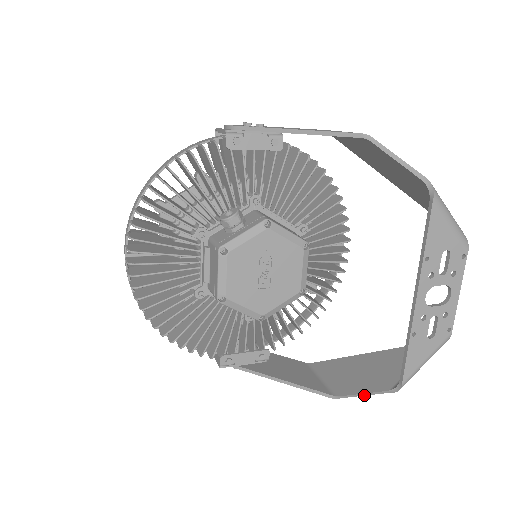
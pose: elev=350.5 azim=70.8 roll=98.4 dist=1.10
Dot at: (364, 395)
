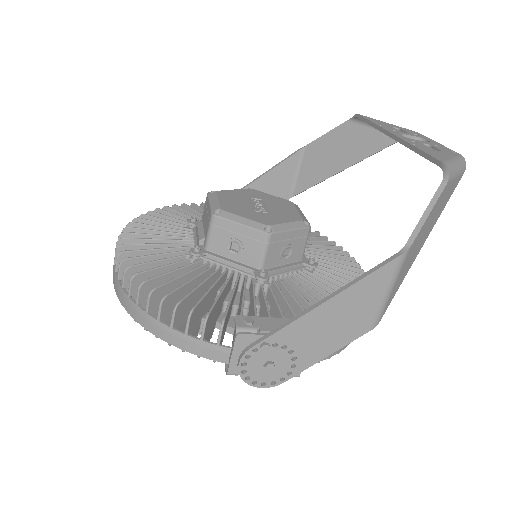
Dot at: (428, 215)
